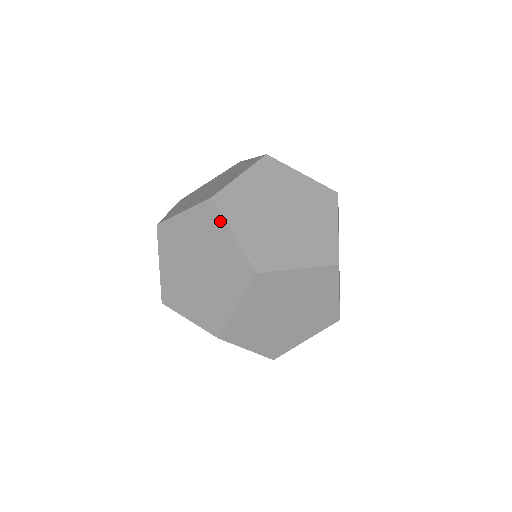
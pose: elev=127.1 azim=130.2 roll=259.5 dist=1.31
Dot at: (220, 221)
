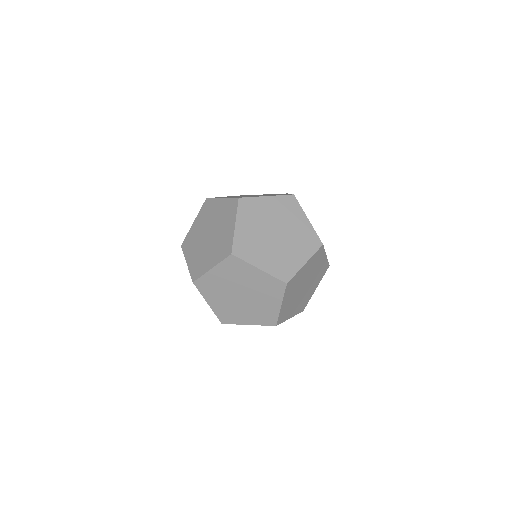
Dot at: (234, 214)
